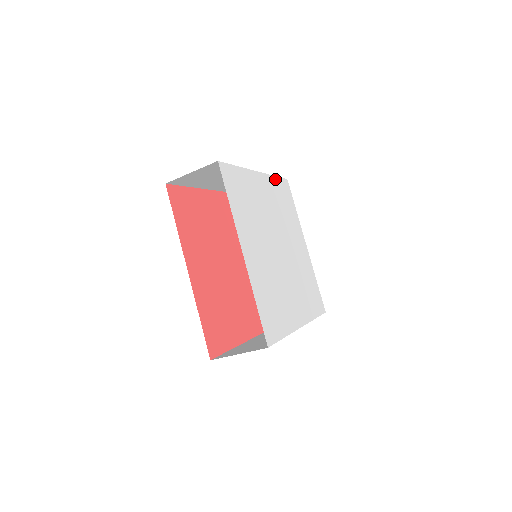
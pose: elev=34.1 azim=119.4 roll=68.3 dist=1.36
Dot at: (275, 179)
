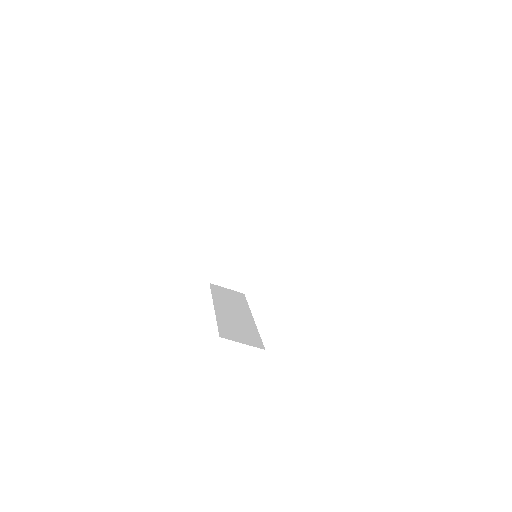
Dot at: occluded
